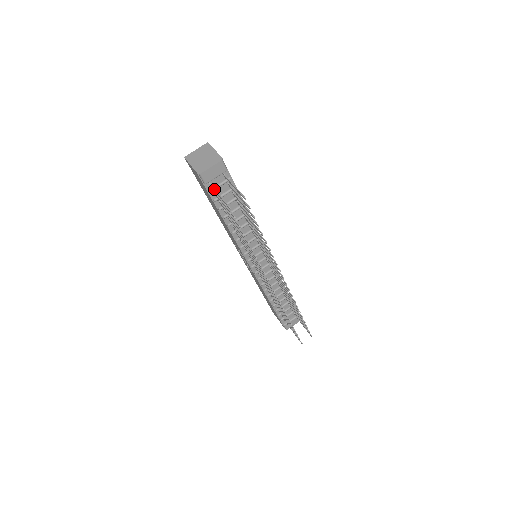
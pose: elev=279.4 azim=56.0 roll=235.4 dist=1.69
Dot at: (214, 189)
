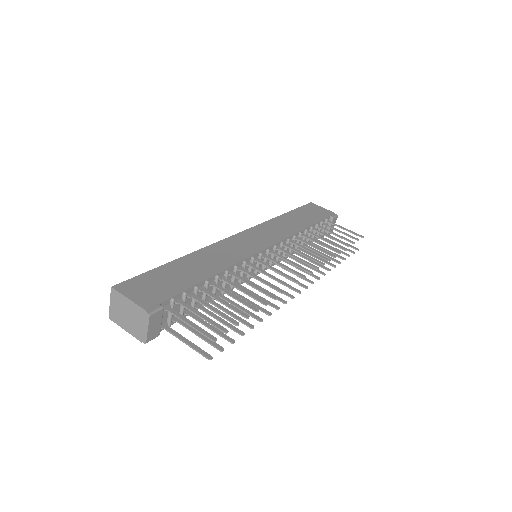
Dot at: occluded
